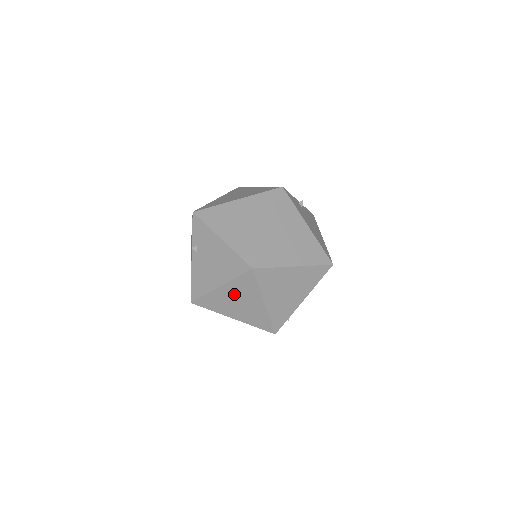
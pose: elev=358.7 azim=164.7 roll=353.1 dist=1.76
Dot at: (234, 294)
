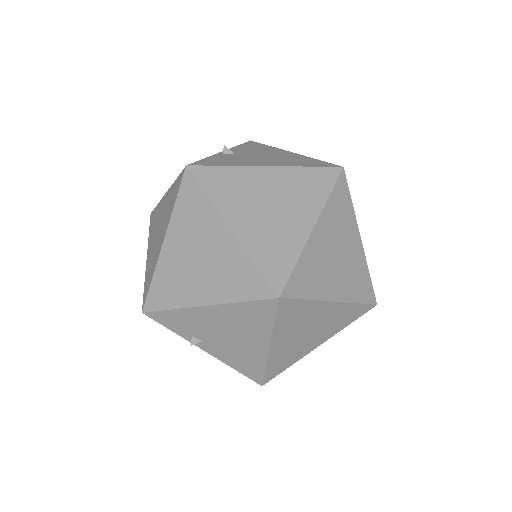
Dot at: (292, 334)
